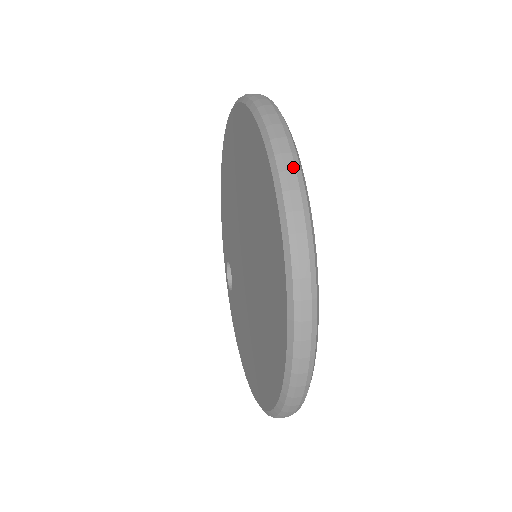
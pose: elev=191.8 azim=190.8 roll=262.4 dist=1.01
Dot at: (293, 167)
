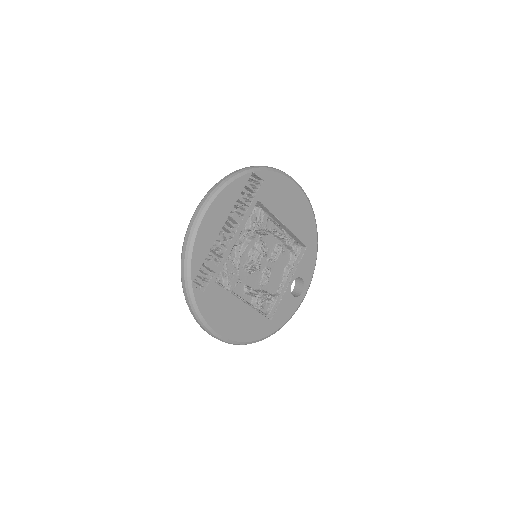
Dot at: (211, 192)
